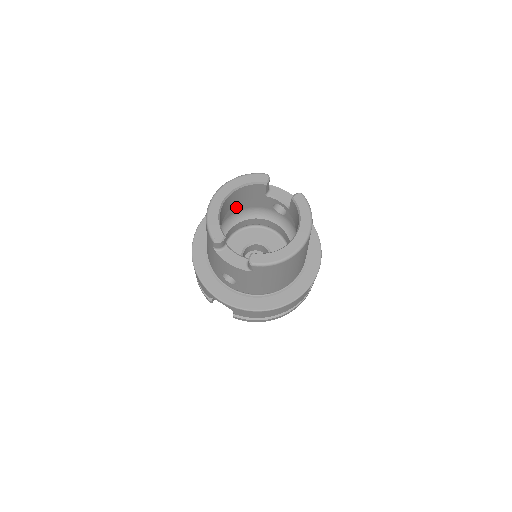
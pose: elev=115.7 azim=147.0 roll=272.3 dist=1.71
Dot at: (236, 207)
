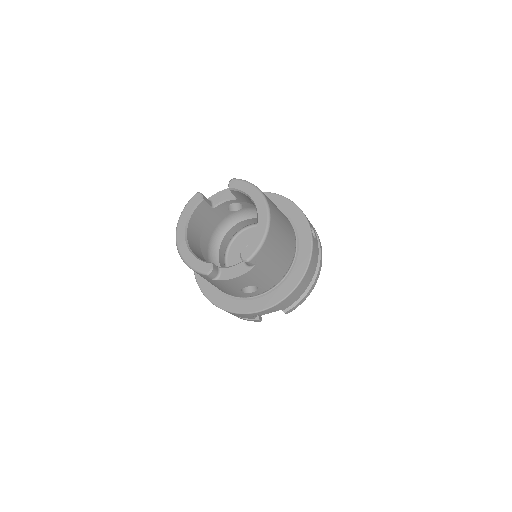
Dot at: (205, 238)
